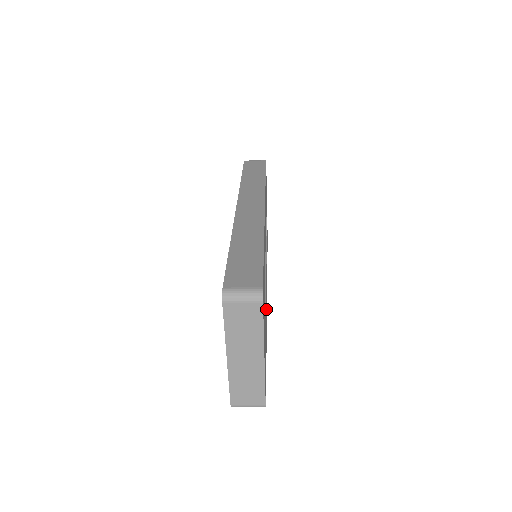
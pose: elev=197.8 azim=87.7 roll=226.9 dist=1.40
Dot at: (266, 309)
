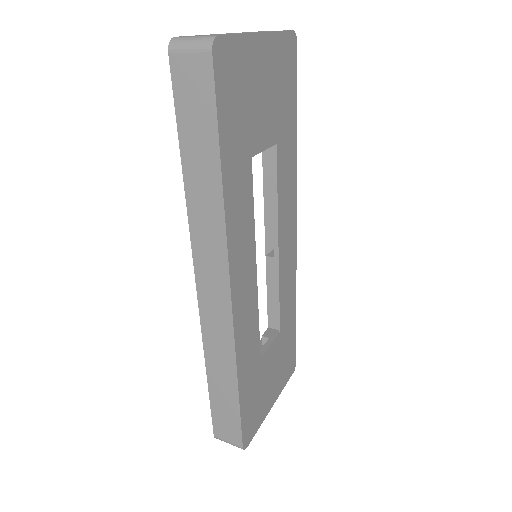
Dot at: (288, 279)
